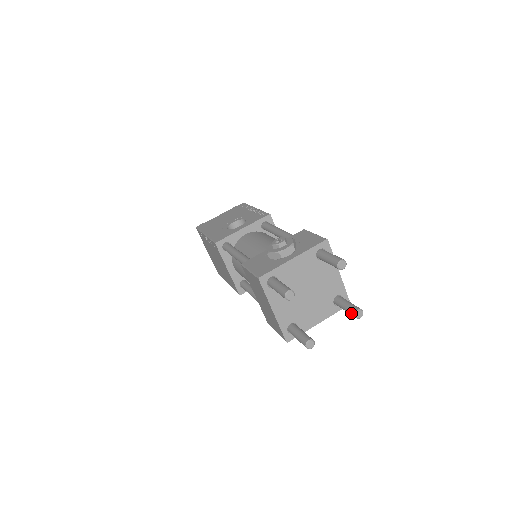
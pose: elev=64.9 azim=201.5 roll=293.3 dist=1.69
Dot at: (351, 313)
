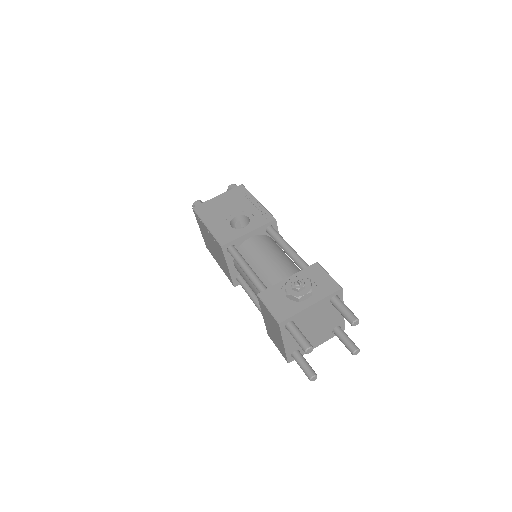
Dot at: (349, 350)
